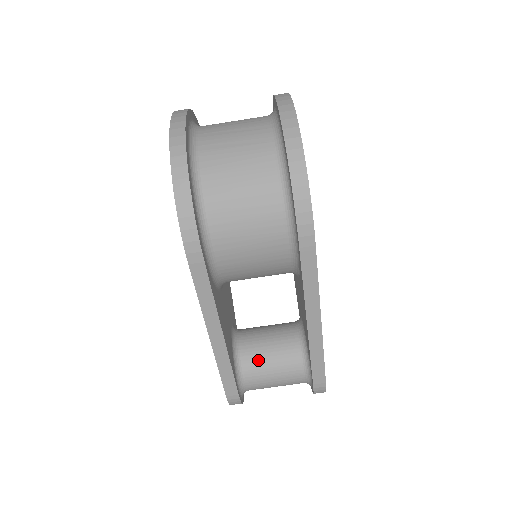
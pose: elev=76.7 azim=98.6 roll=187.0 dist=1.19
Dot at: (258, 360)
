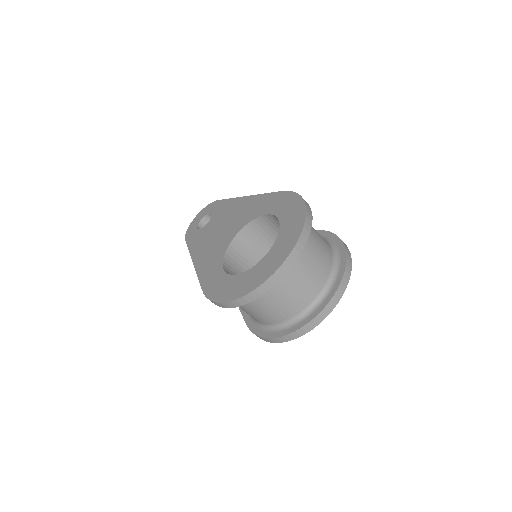
Dot at: occluded
